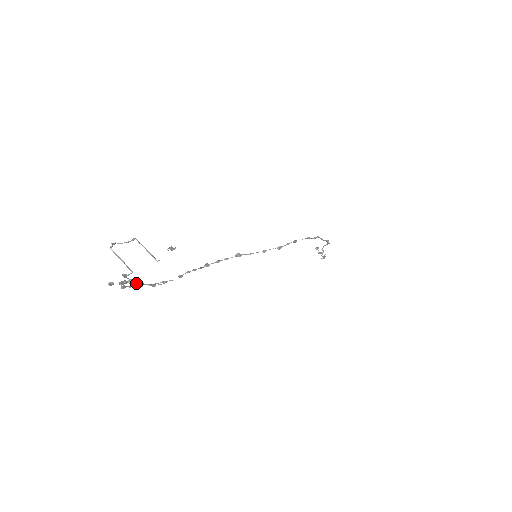
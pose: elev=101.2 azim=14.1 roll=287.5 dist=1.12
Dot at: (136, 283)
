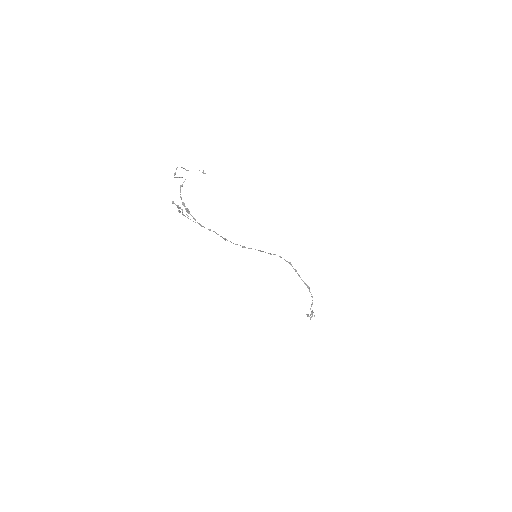
Dot at: (186, 210)
